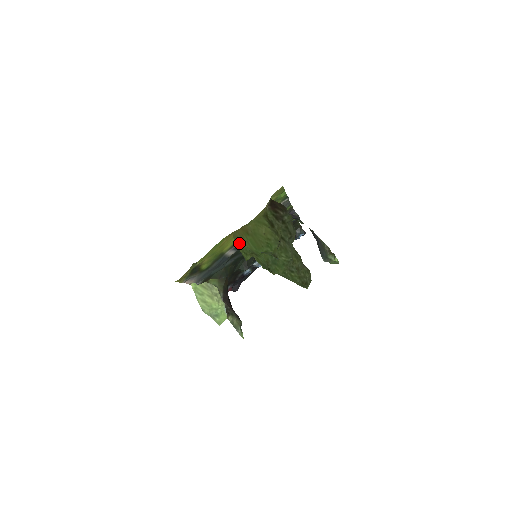
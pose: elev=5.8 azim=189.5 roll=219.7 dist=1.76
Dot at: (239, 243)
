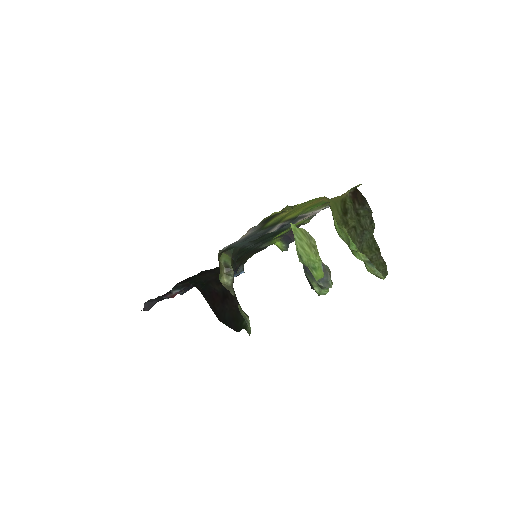
Dot at: (331, 210)
